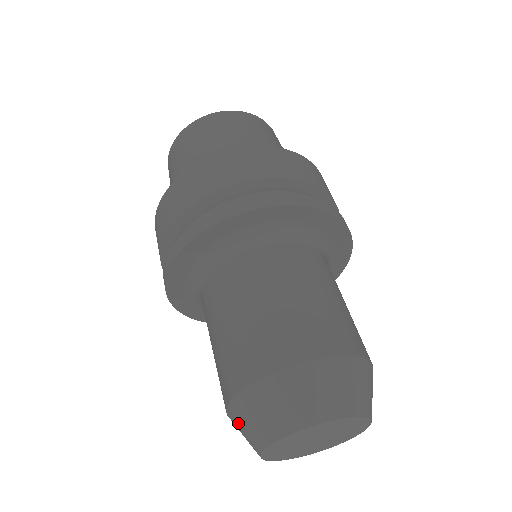
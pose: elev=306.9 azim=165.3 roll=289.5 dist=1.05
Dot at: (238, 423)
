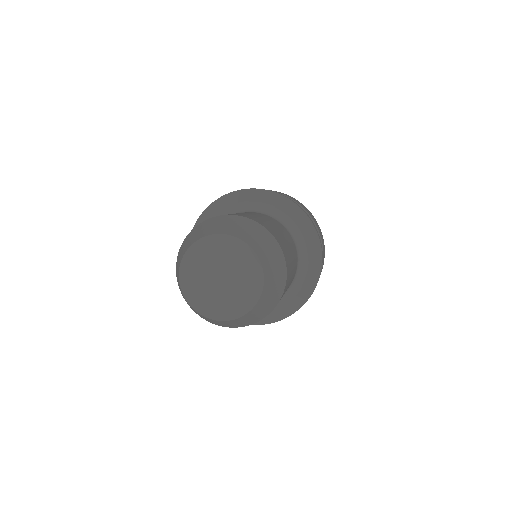
Dot at: occluded
